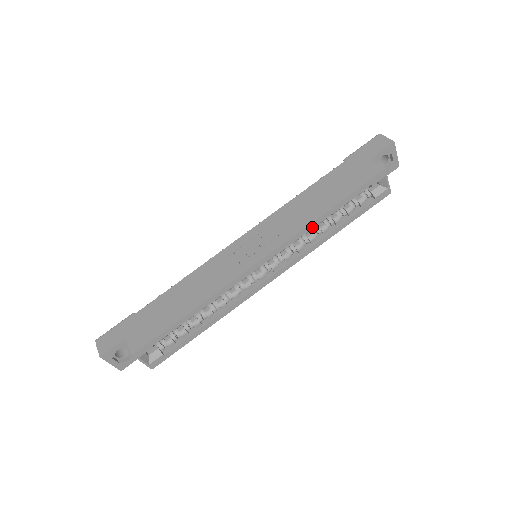
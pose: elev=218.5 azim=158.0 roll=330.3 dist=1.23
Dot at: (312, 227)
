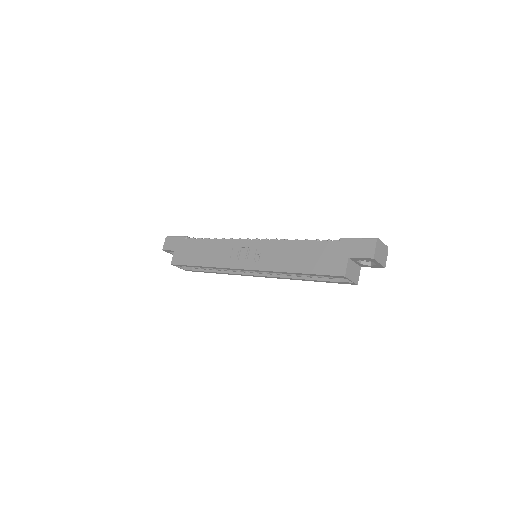
Dot at: (282, 273)
